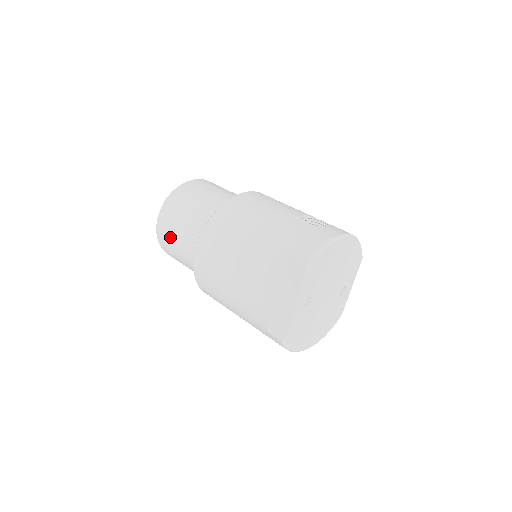
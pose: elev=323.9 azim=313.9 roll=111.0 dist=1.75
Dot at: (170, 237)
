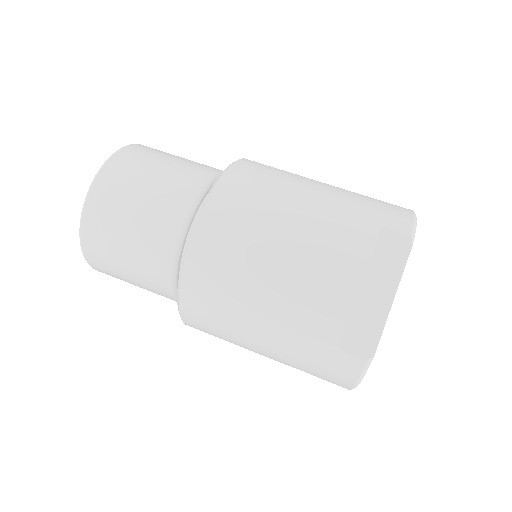
Dot at: (119, 217)
